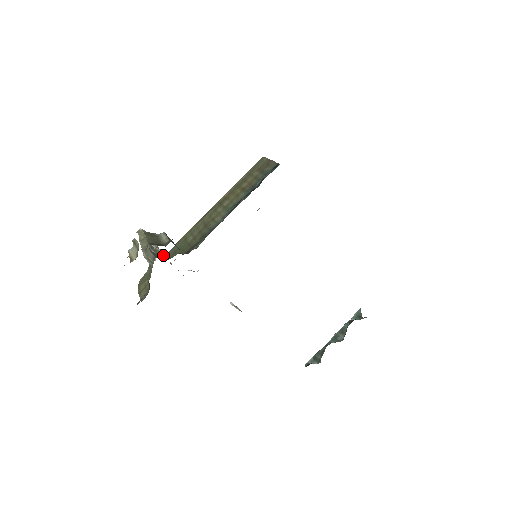
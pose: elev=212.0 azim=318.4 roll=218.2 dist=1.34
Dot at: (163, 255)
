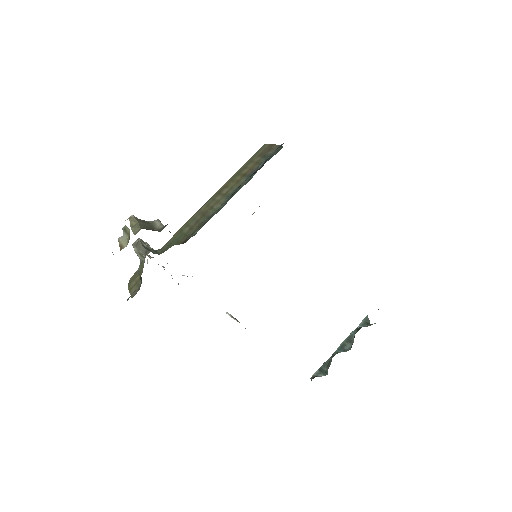
Dot at: (156, 250)
